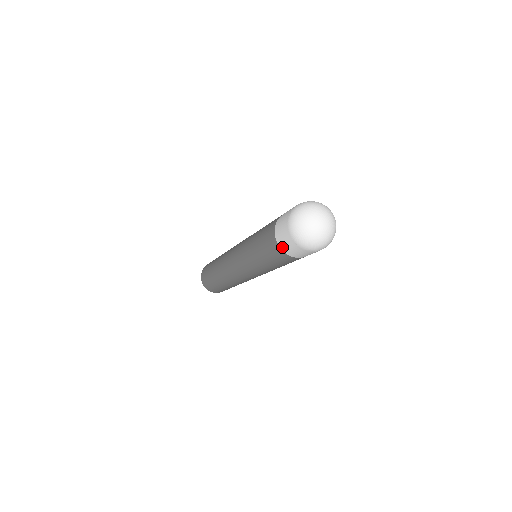
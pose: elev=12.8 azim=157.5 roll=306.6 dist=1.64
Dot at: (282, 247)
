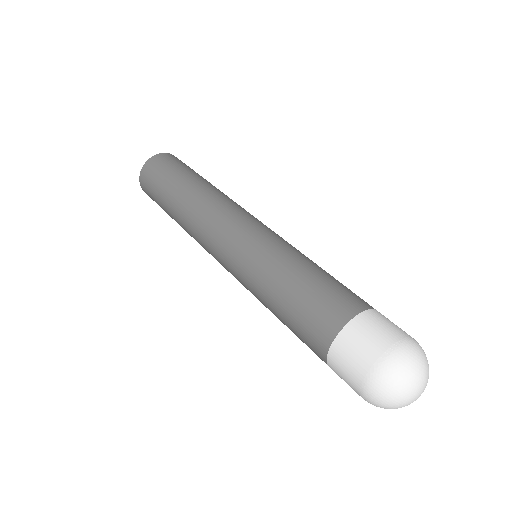
Dot at: occluded
